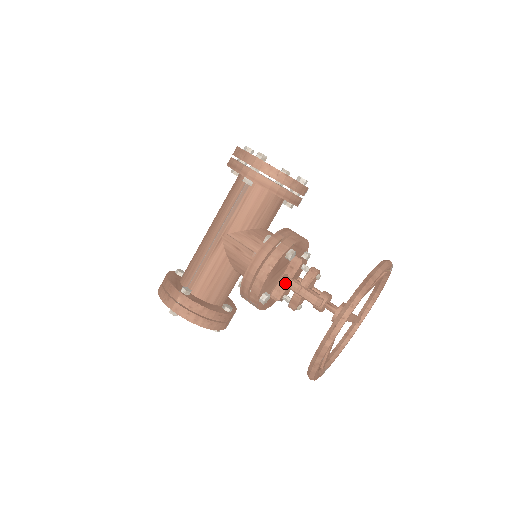
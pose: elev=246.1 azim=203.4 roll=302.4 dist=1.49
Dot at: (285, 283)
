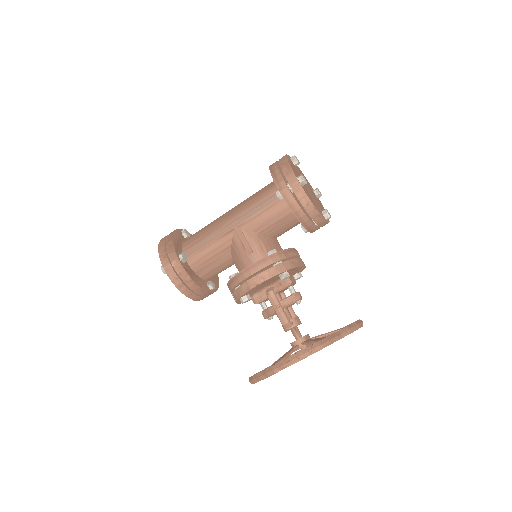
Dot at: (268, 295)
